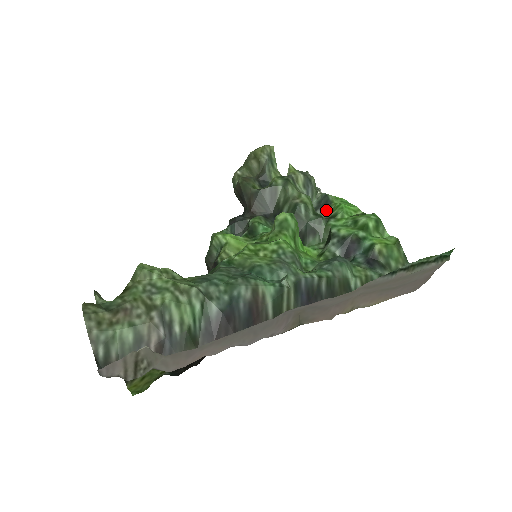
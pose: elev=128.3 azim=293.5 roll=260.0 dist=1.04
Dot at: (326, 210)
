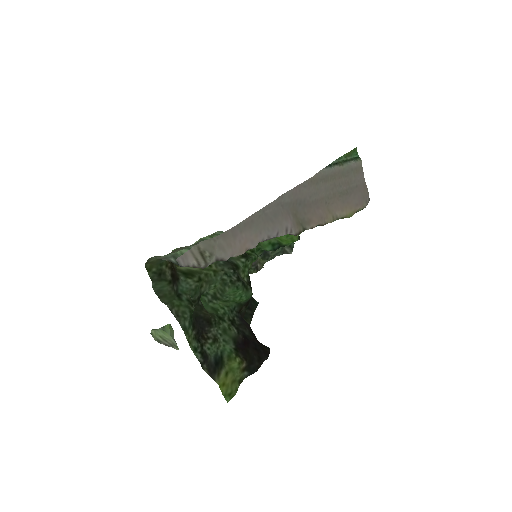
Dot at: occluded
